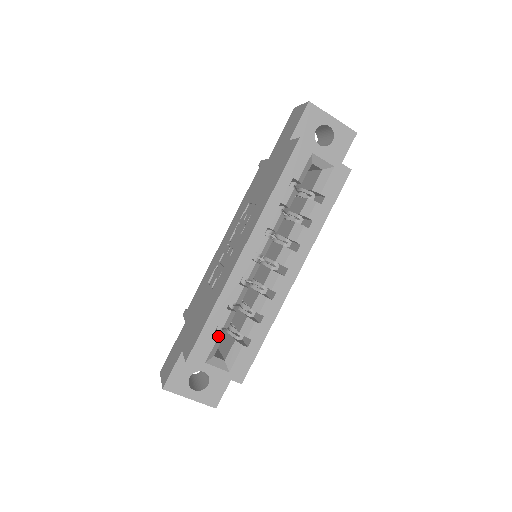
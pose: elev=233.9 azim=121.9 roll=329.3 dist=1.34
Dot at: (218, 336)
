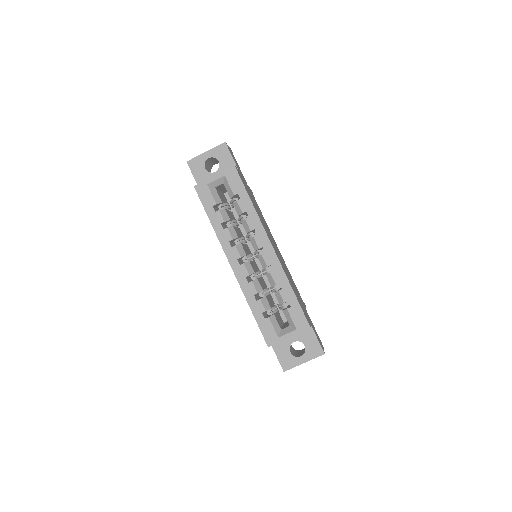
Dot at: (269, 318)
